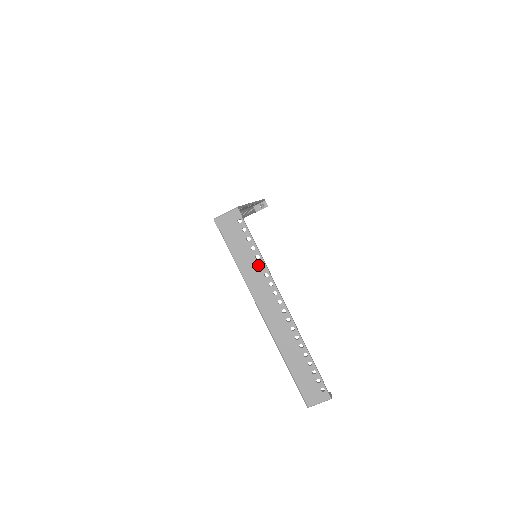
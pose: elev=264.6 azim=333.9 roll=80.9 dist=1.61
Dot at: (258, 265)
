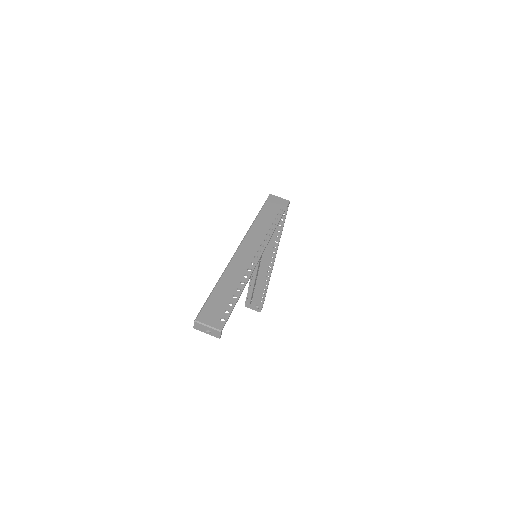
Dot at: (269, 227)
